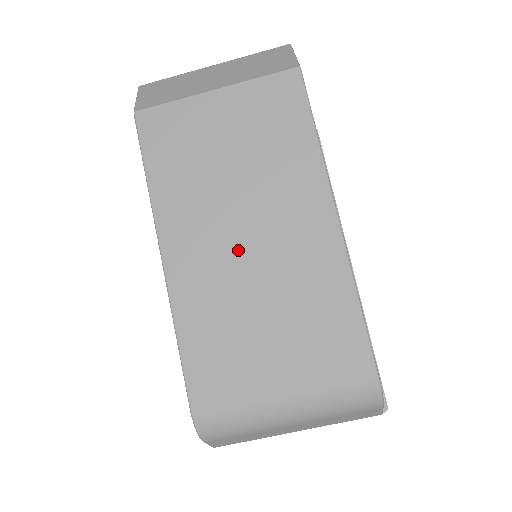
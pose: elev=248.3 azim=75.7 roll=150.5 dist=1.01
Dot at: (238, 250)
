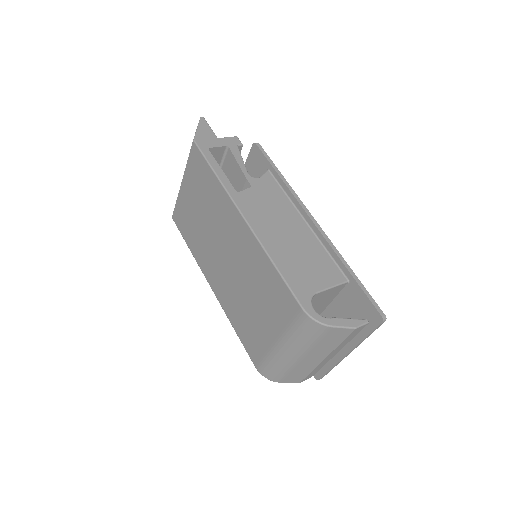
Dot at: (226, 267)
